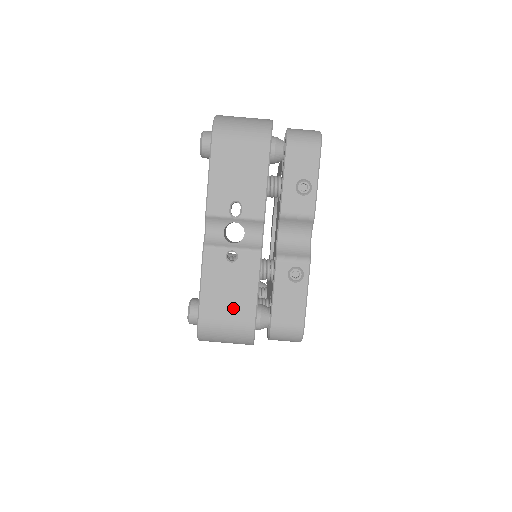
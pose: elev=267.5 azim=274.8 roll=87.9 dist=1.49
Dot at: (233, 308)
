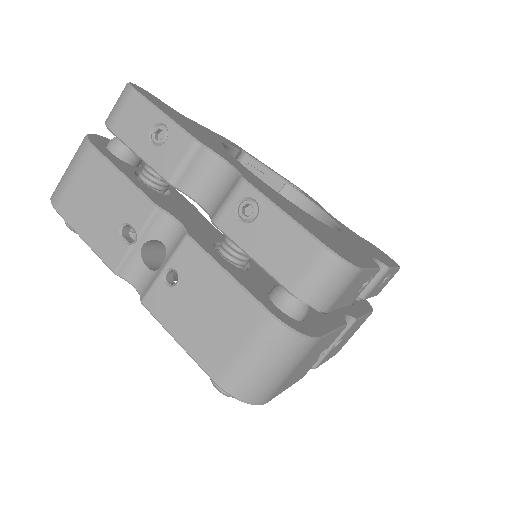
Dot at: (229, 325)
